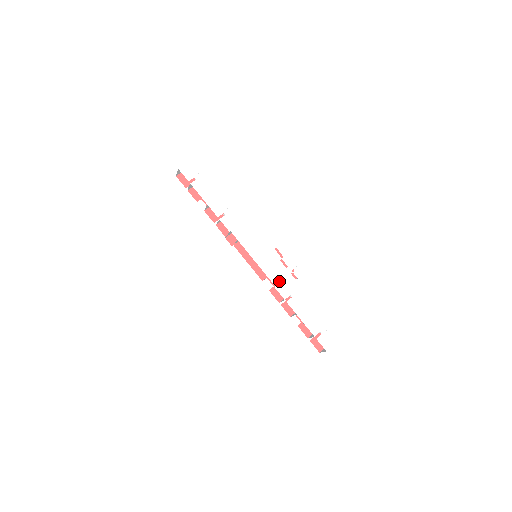
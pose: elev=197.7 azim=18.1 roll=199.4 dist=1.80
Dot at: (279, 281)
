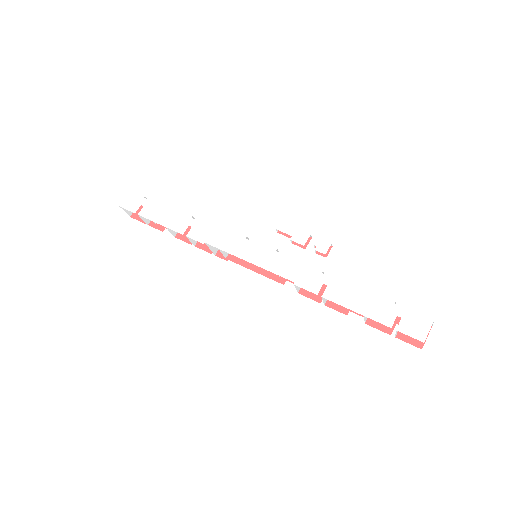
Dot at: (298, 272)
